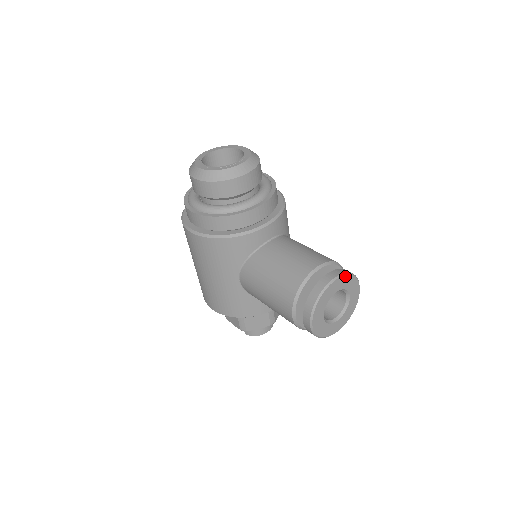
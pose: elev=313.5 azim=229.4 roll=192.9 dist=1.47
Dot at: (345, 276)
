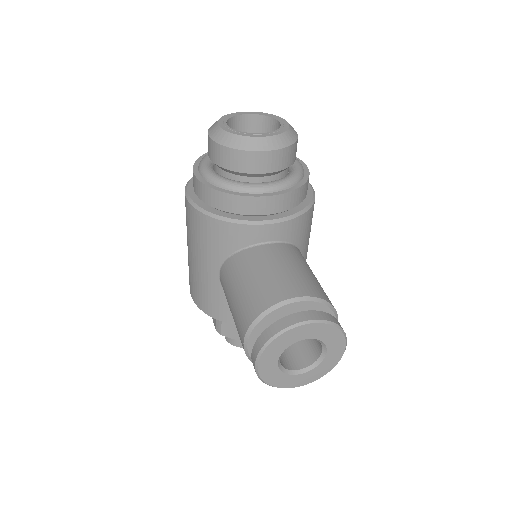
Dot at: (325, 324)
